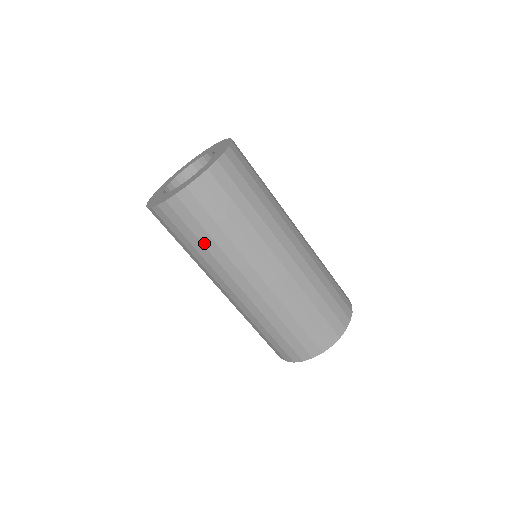
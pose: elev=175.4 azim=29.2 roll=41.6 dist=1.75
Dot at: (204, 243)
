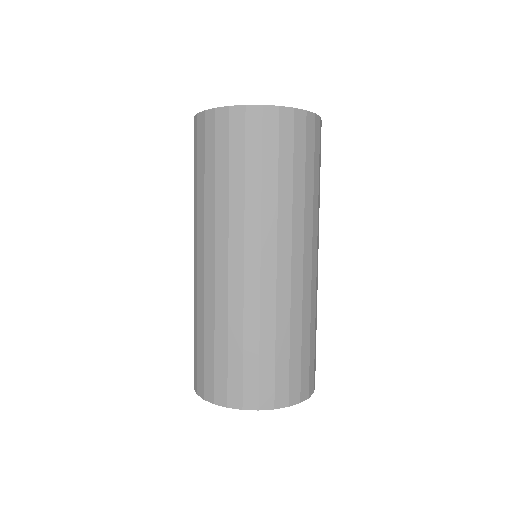
Dot at: (295, 180)
